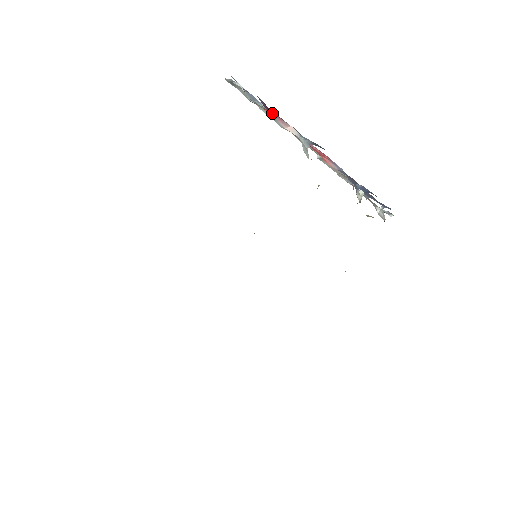
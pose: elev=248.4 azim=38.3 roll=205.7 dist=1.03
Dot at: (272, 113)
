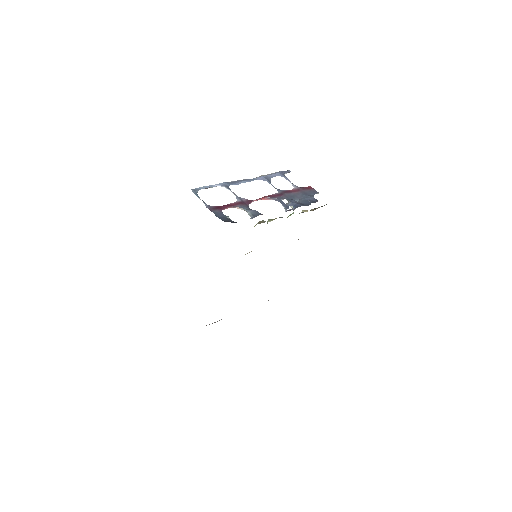
Dot at: occluded
